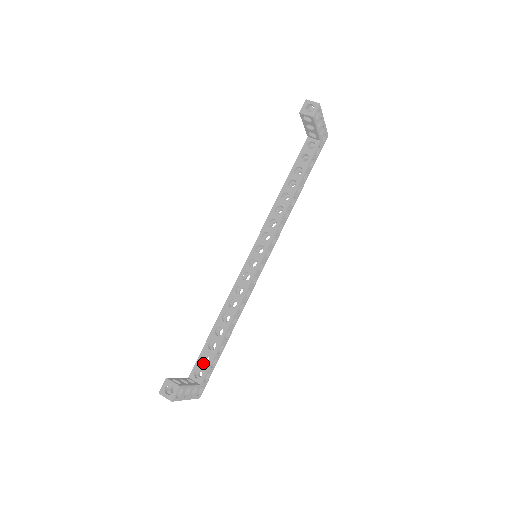
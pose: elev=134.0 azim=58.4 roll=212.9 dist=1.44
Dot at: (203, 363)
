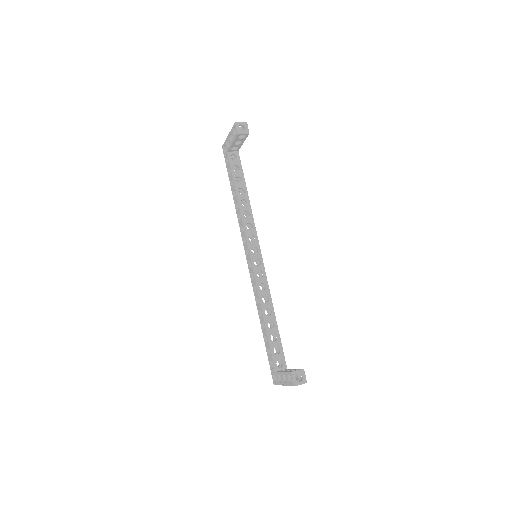
Dot at: (276, 354)
